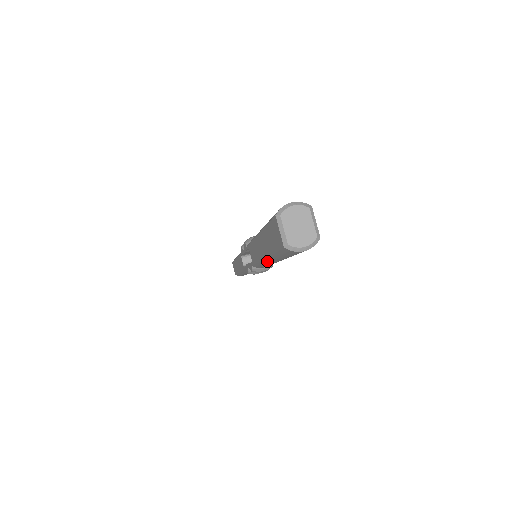
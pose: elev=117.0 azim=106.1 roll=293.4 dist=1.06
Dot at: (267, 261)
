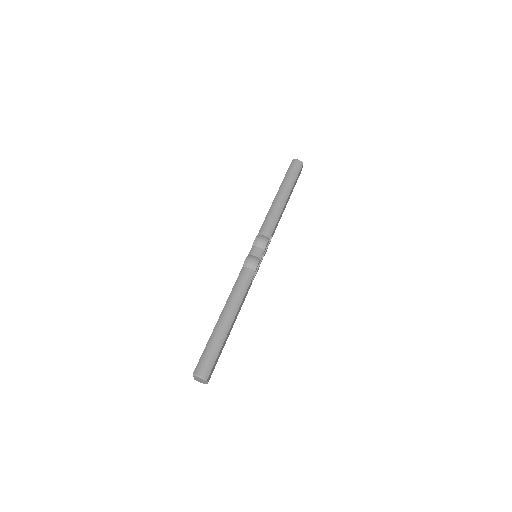
Dot at: occluded
